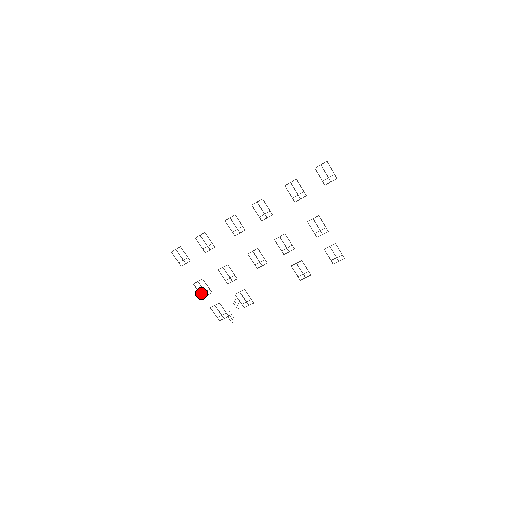
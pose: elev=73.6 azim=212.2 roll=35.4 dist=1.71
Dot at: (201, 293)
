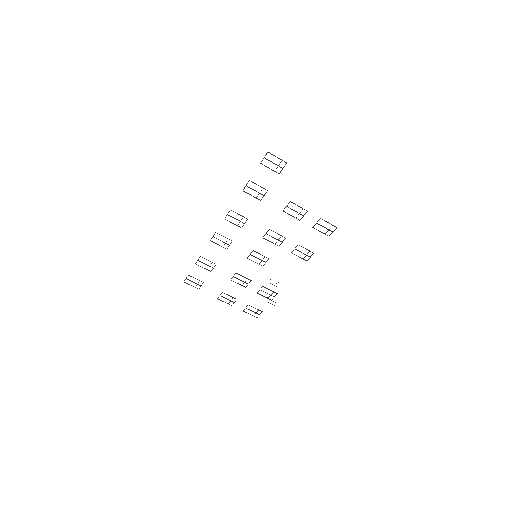
Dot at: (228, 303)
